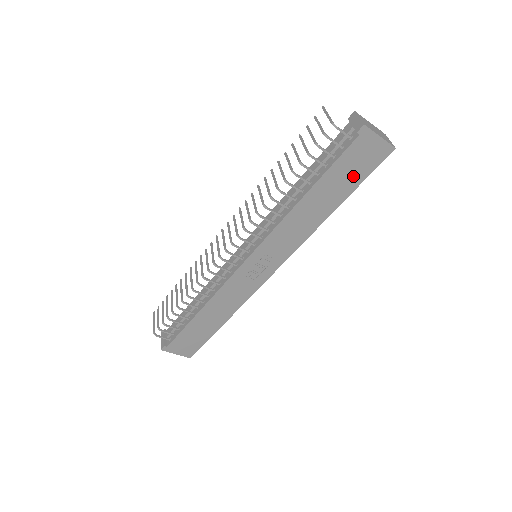
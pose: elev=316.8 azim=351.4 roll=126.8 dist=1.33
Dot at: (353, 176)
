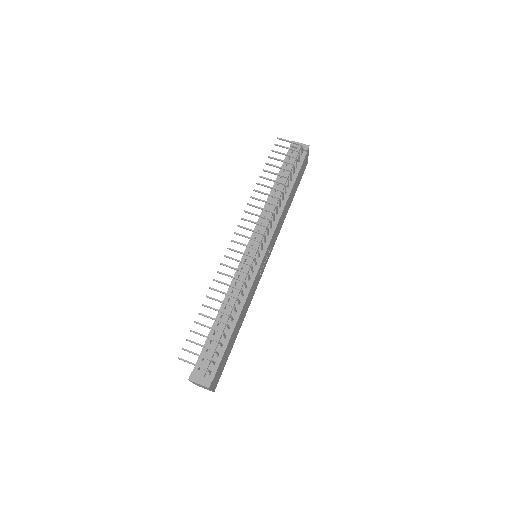
Dot at: (299, 181)
